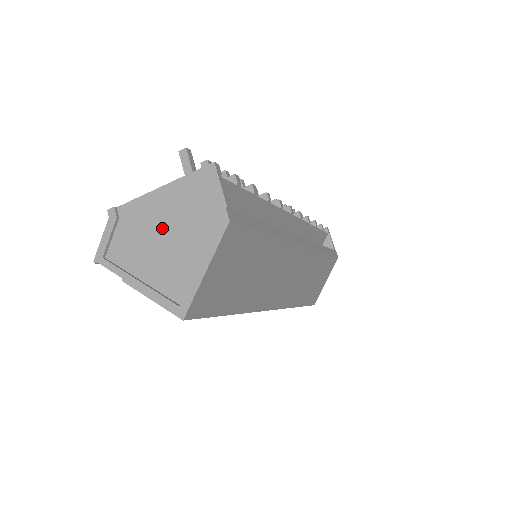
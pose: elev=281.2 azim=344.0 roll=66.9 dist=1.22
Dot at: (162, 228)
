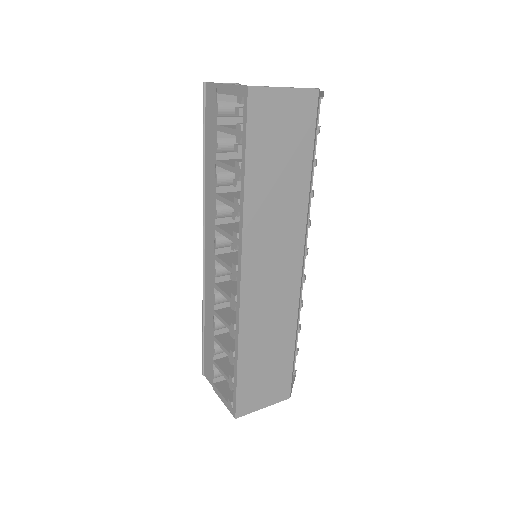
Dot at: occluded
